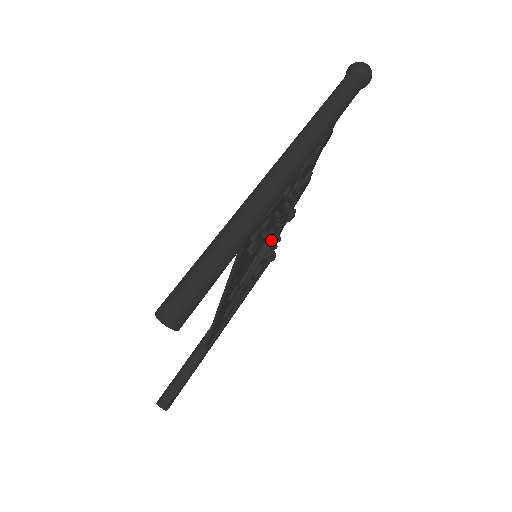
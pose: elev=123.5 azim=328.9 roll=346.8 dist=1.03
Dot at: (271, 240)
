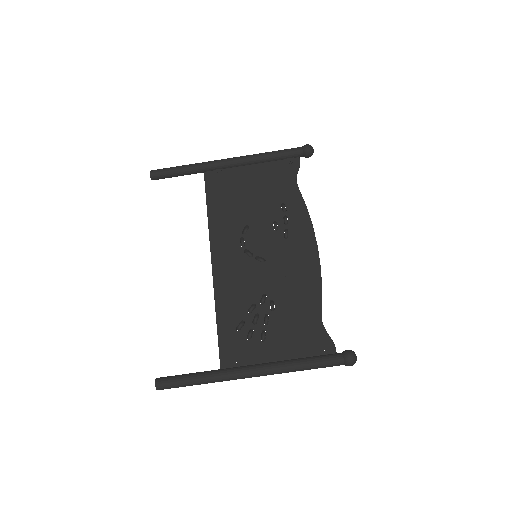
Dot at: (267, 268)
